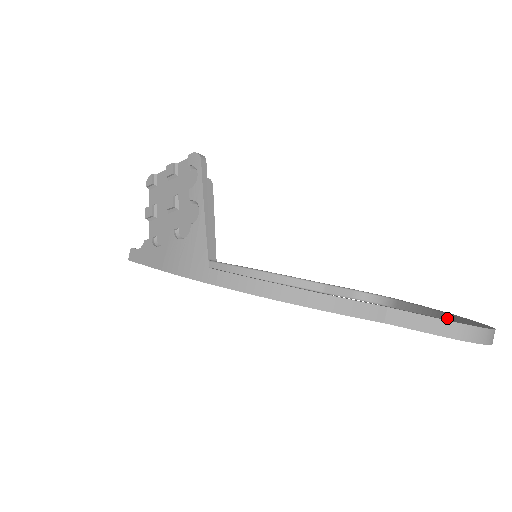
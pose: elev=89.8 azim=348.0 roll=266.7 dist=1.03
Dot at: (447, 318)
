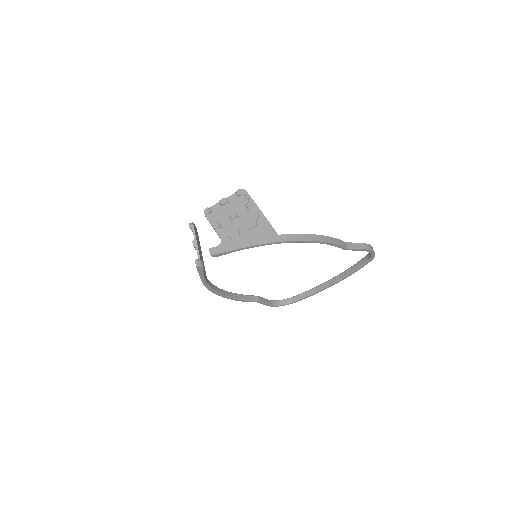
Dot at: (334, 279)
